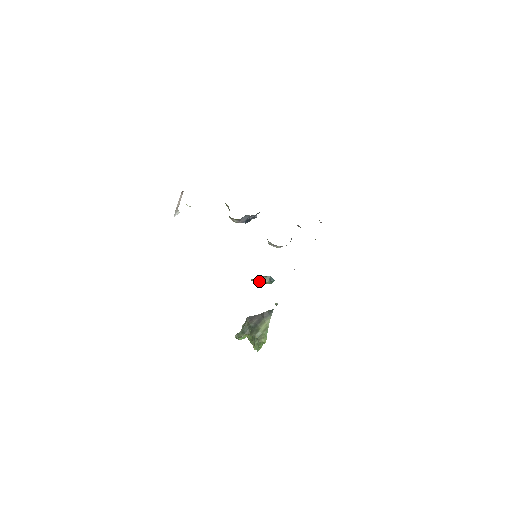
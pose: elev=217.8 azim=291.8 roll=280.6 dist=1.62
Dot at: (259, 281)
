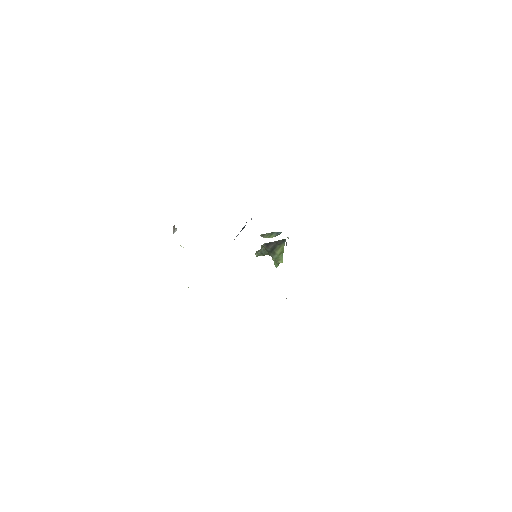
Dot at: (267, 236)
